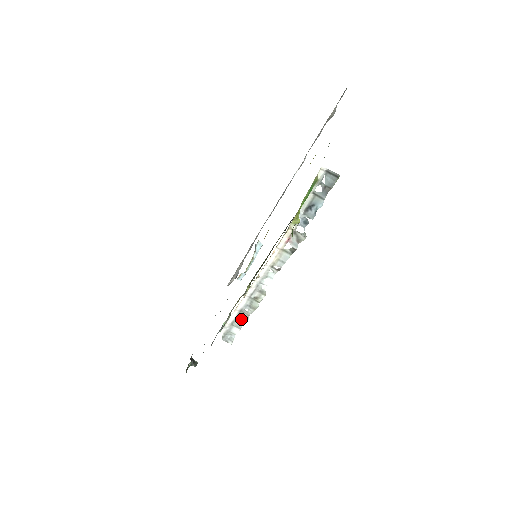
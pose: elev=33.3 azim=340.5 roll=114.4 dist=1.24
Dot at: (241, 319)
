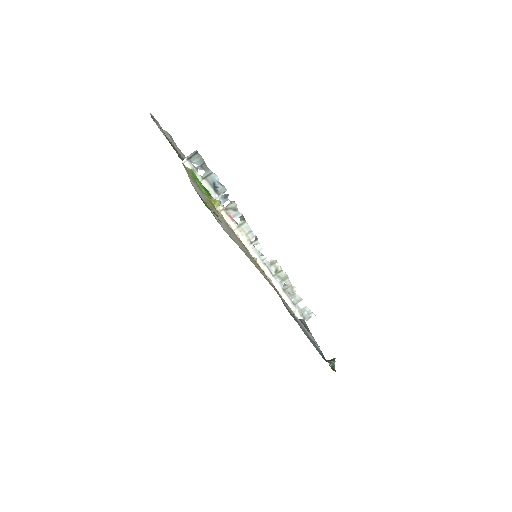
Dot at: (292, 294)
